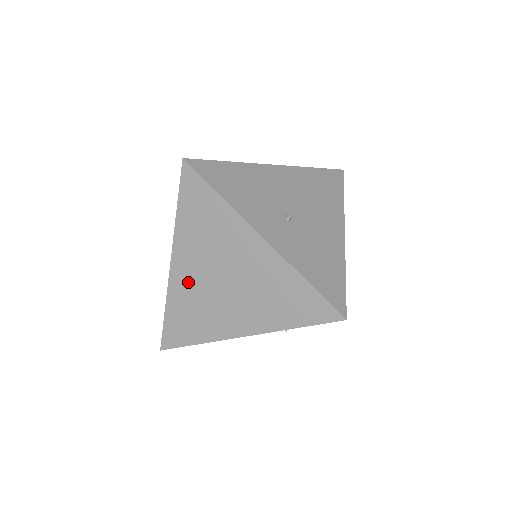
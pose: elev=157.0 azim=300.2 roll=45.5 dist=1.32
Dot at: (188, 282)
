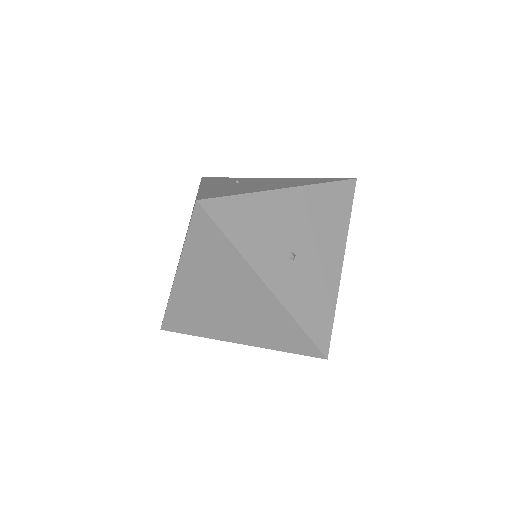
Dot at: (191, 293)
